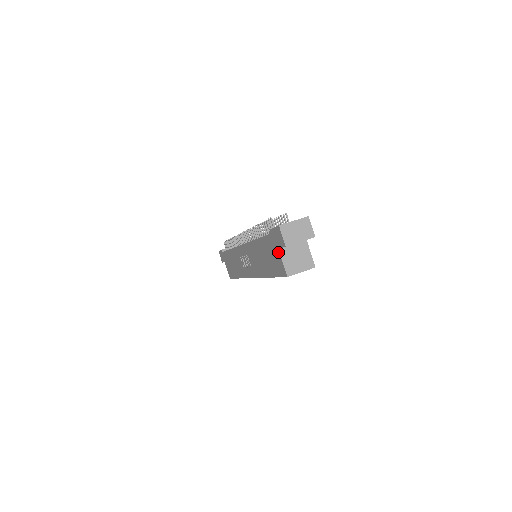
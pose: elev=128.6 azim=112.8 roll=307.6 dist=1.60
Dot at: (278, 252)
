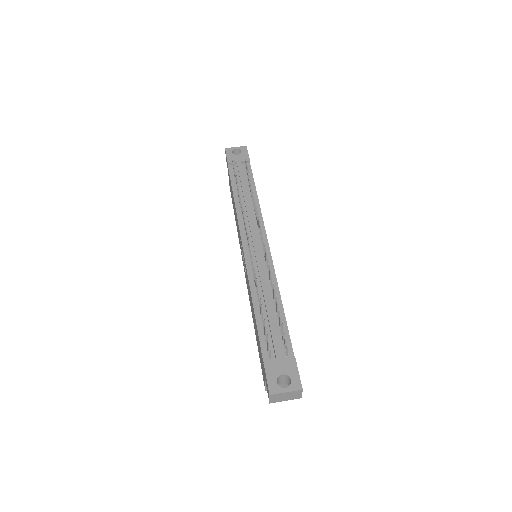
Dot at: (264, 378)
